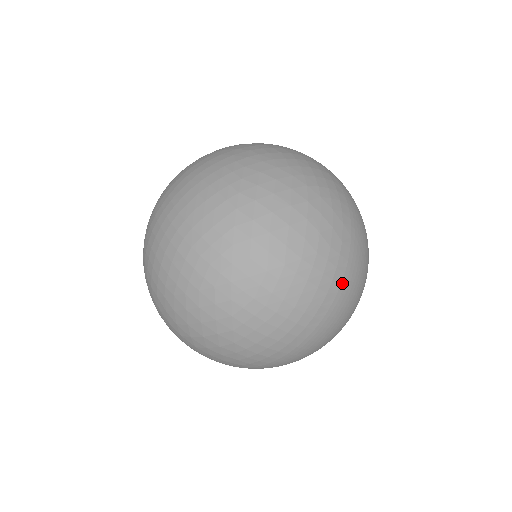
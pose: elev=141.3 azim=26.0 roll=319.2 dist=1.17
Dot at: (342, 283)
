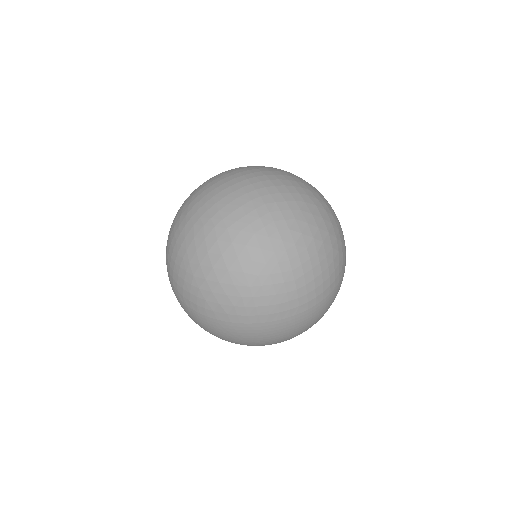
Dot at: (330, 294)
